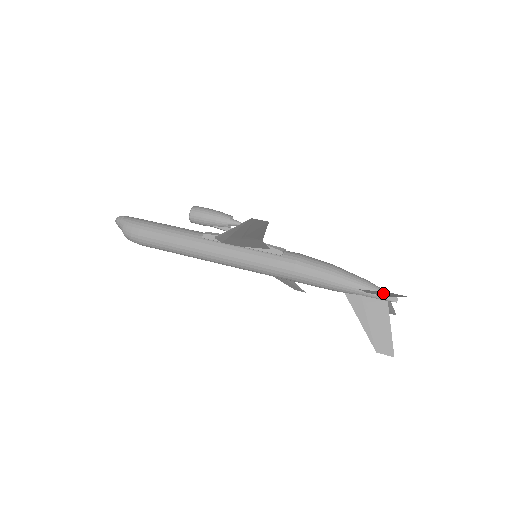
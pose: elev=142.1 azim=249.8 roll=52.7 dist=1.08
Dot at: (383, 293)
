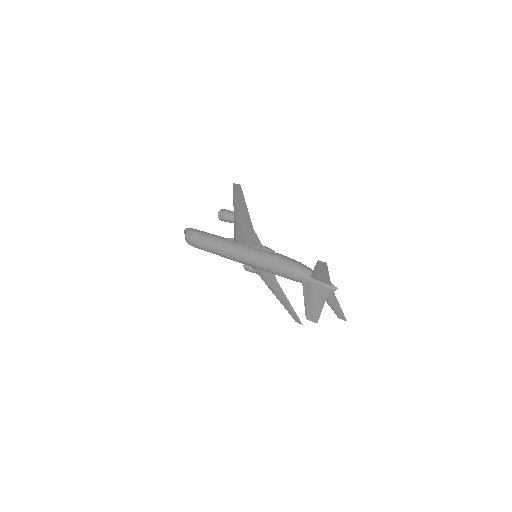
Dot at: (318, 269)
